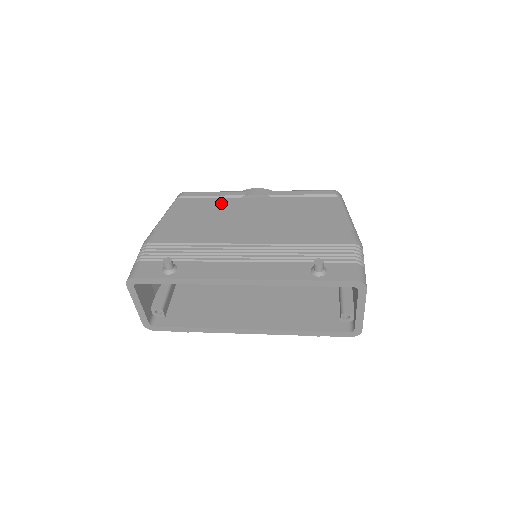
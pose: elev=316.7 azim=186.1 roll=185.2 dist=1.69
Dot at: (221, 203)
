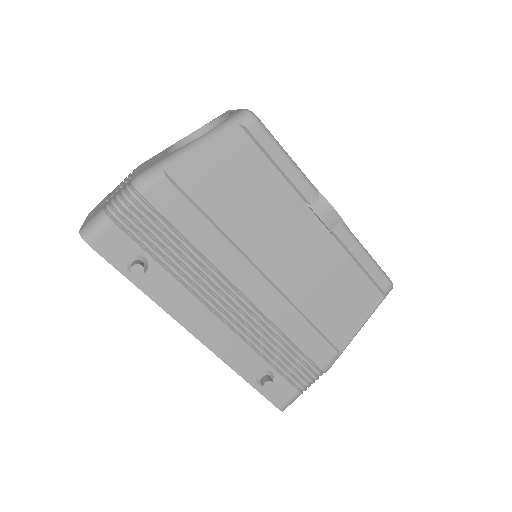
Dot at: (277, 192)
